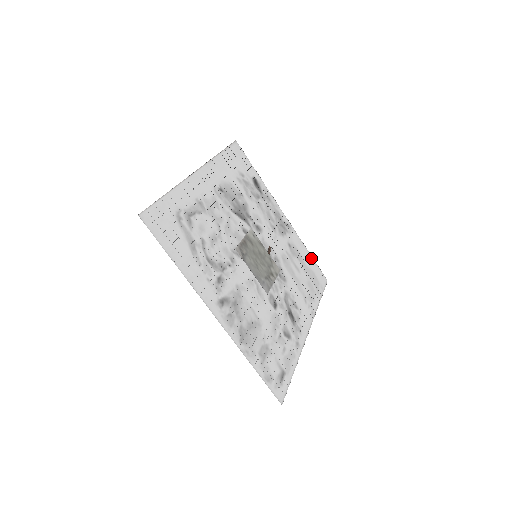
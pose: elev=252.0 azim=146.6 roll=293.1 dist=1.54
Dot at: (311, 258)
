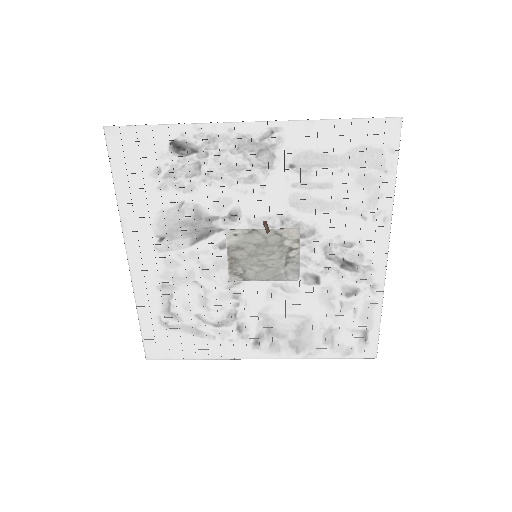
Dot at: (345, 124)
